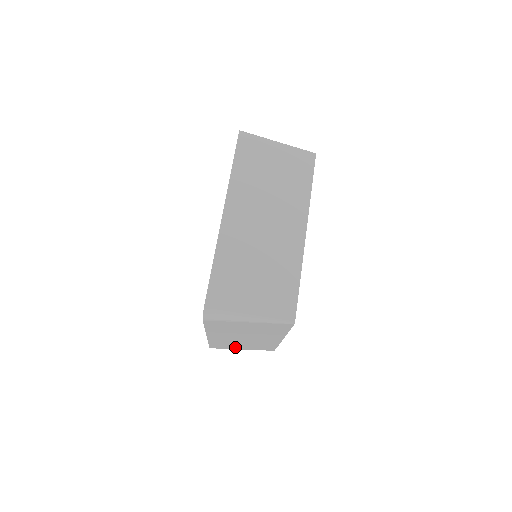
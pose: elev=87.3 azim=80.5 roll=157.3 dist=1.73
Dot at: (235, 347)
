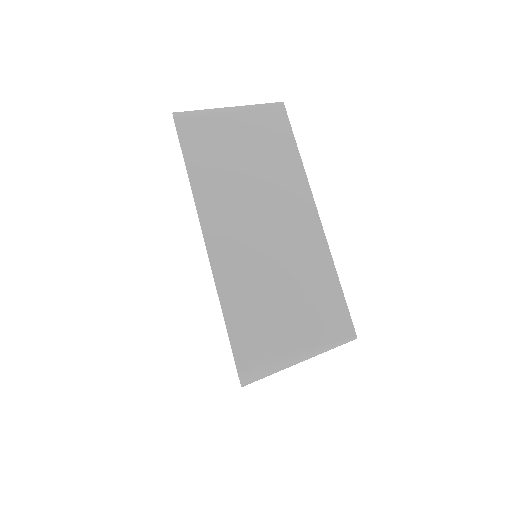
Dot at: occluded
